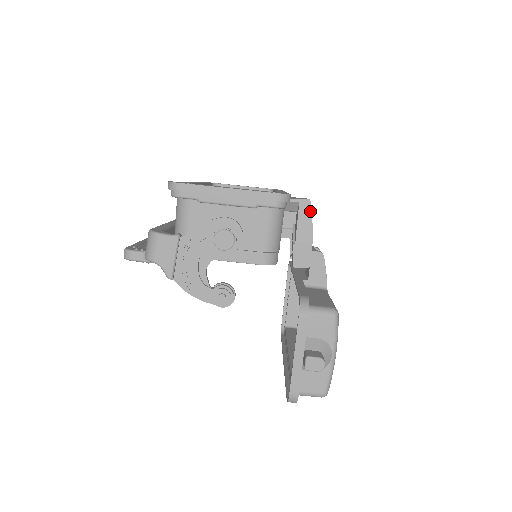
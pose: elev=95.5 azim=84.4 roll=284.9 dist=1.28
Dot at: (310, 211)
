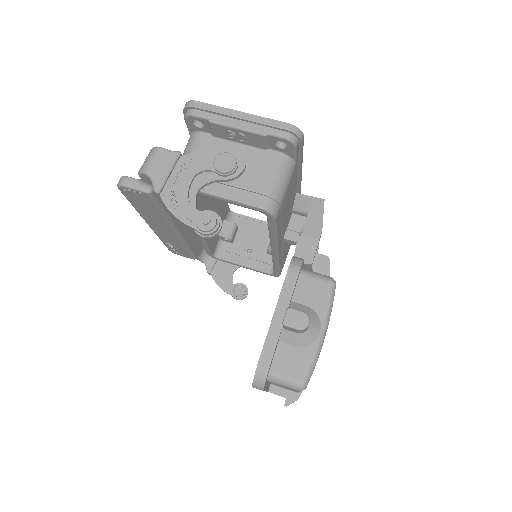
Dot at: (322, 209)
